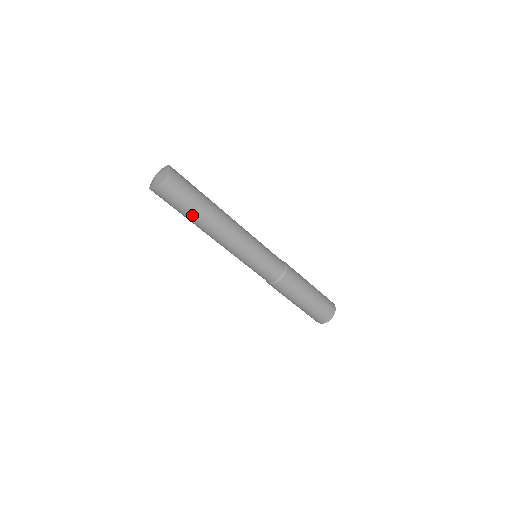
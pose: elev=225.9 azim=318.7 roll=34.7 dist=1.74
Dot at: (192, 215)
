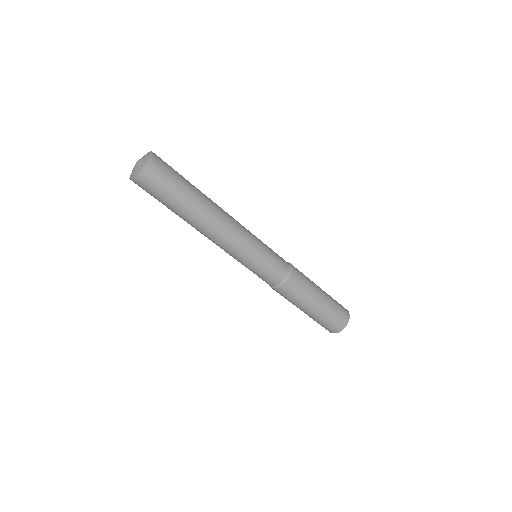
Dot at: (172, 211)
